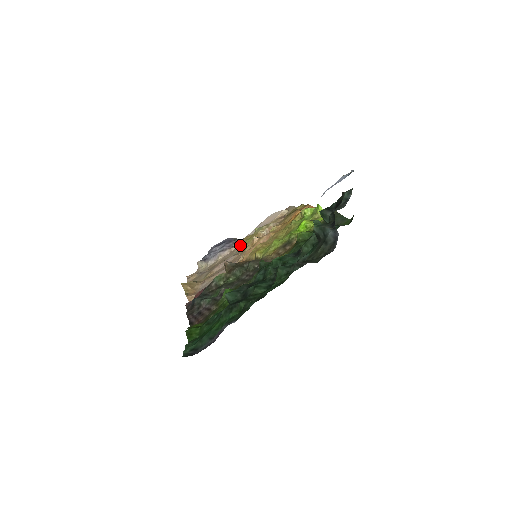
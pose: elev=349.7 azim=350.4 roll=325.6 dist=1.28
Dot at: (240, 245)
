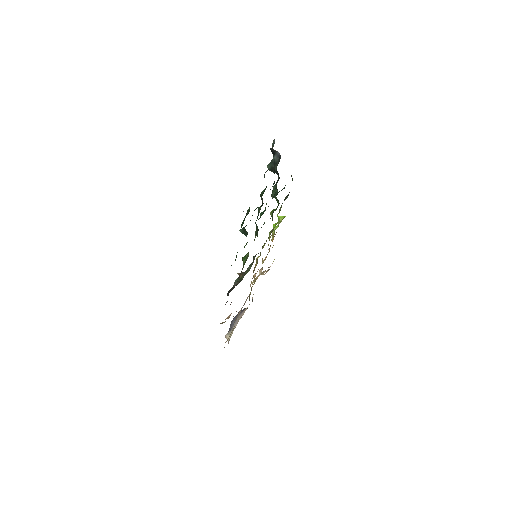
Dot at: (249, 298)
